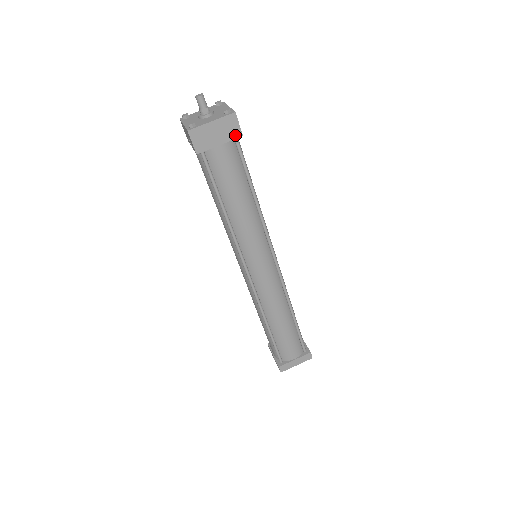
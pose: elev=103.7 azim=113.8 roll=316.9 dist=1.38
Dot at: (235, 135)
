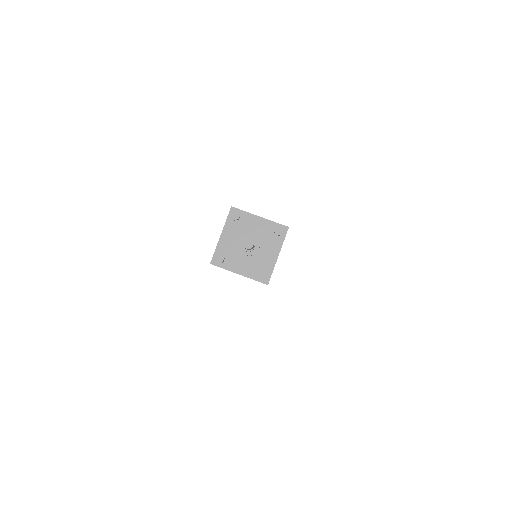
Dot at: occluded
